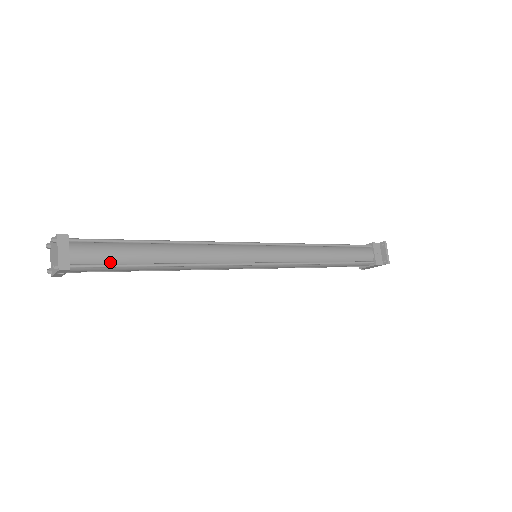
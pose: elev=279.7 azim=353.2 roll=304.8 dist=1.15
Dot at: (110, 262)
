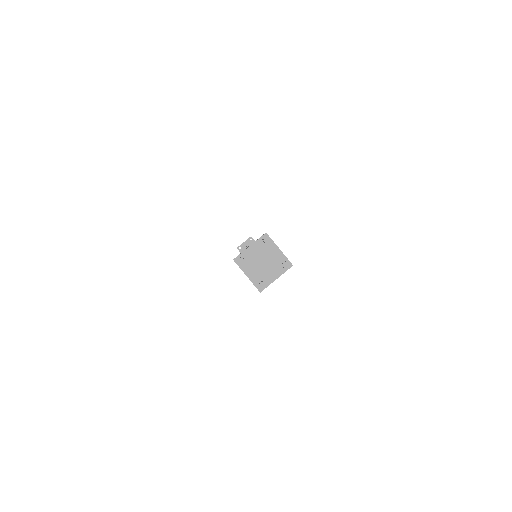
Dot at: occluded
